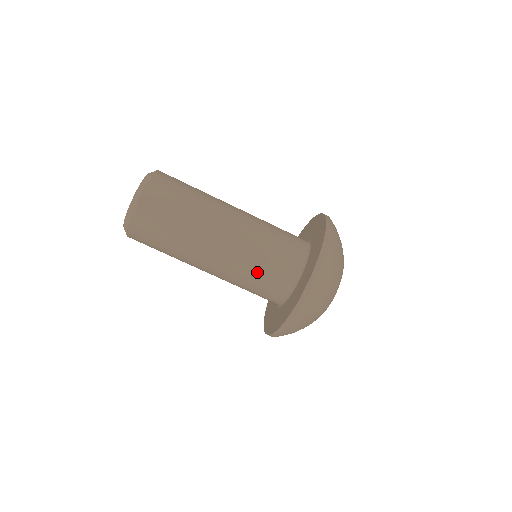
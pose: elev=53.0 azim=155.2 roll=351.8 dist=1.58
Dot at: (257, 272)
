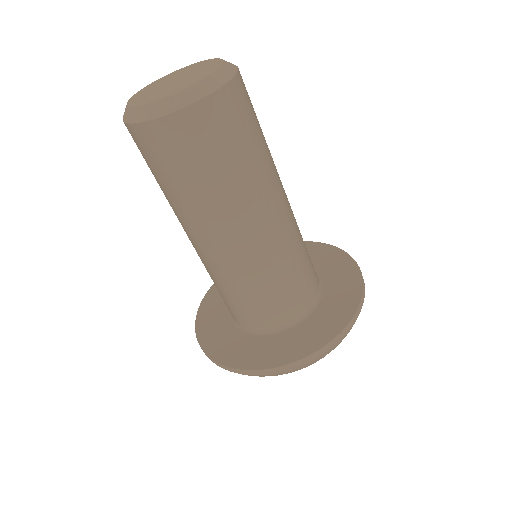
Dot at: (269, 287)
